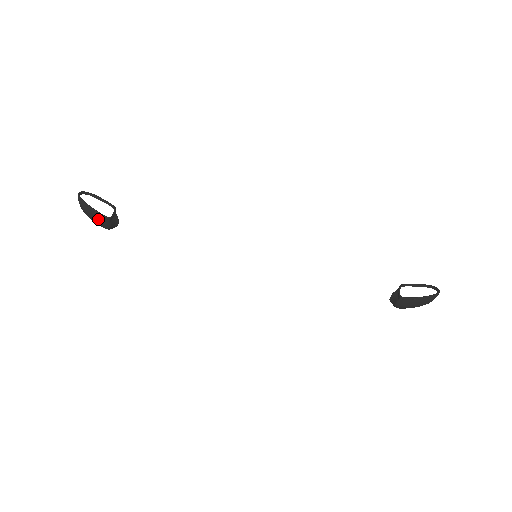
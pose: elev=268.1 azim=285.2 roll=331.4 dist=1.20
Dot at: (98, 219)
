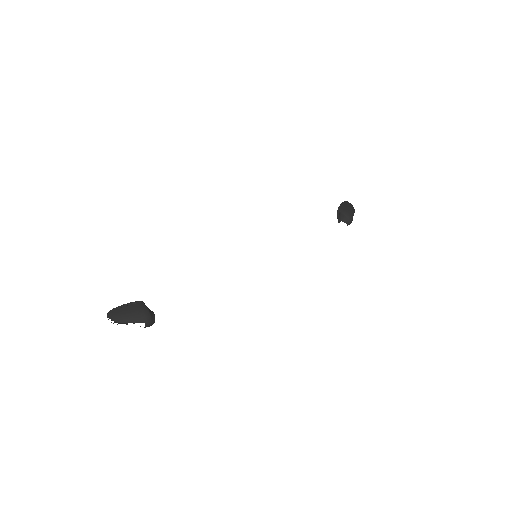
Dot at: (134, 308)
